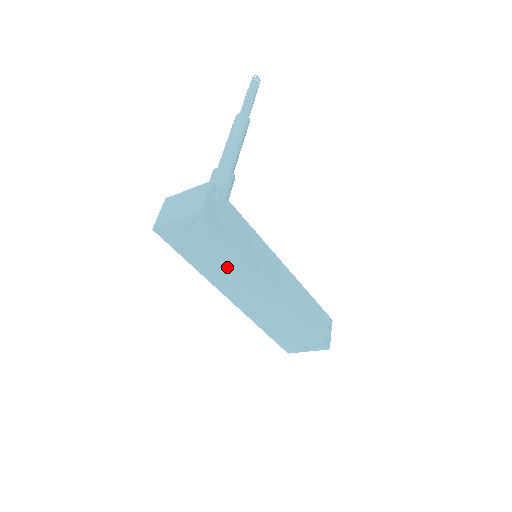
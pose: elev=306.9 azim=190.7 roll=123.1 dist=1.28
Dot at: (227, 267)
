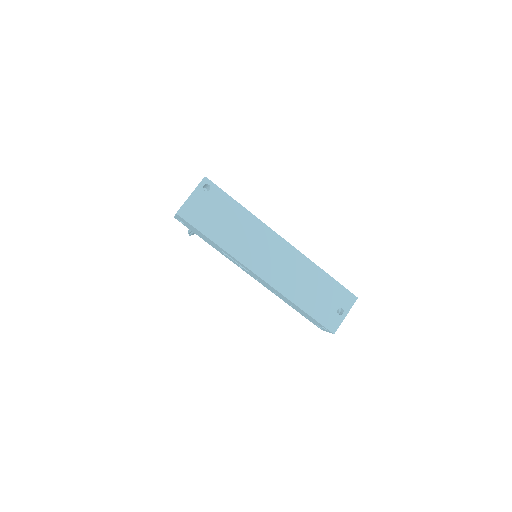
Dot at: (240, 228)
